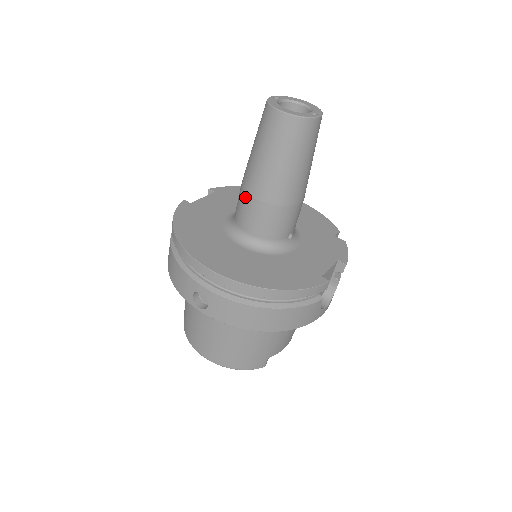
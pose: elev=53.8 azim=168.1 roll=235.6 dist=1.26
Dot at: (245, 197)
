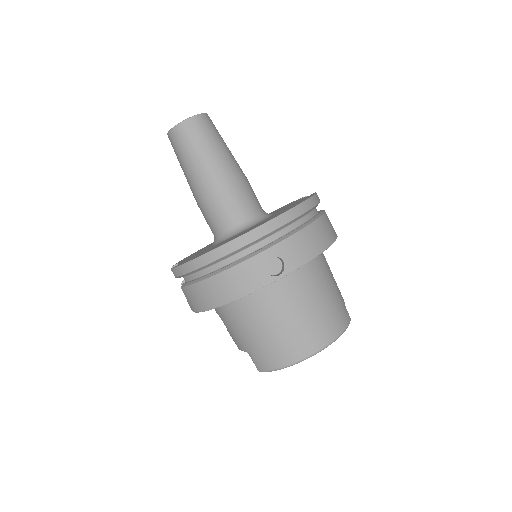
Dot at: (216, 198)
